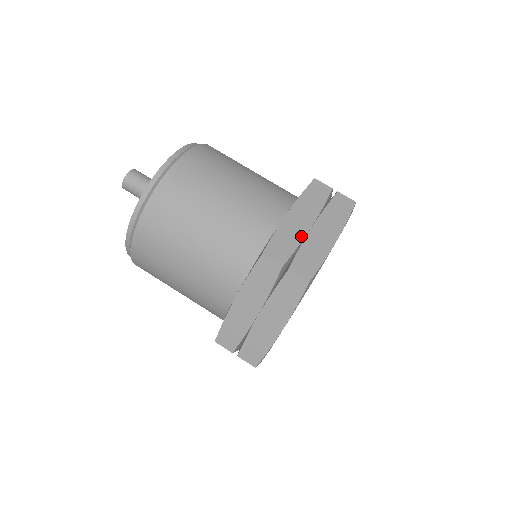
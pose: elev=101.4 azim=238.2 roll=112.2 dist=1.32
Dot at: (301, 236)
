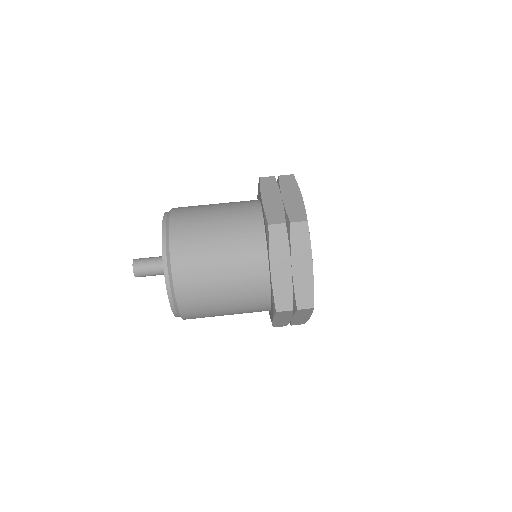
Dot at: (281, 205)
